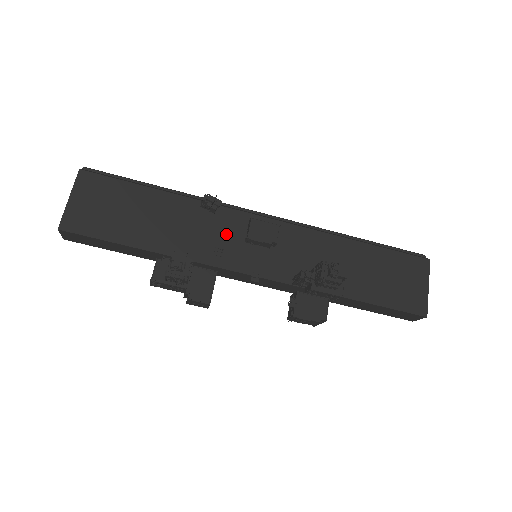
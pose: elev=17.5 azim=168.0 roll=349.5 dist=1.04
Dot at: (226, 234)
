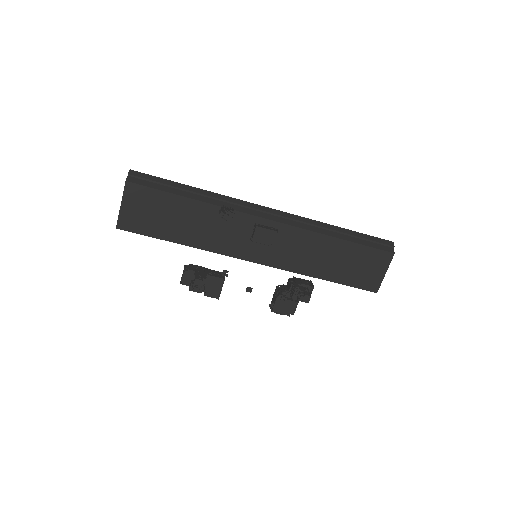
Dot at: (237, 232)
